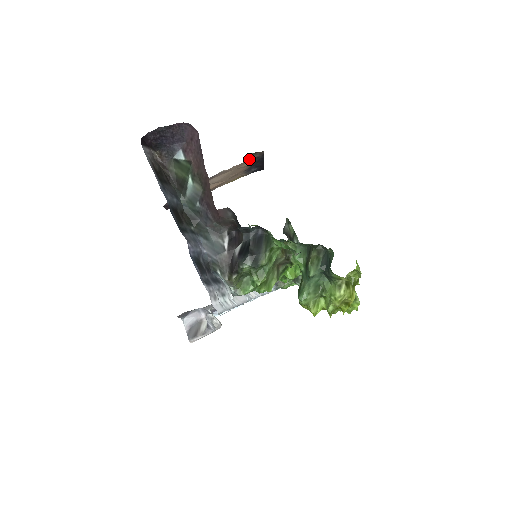
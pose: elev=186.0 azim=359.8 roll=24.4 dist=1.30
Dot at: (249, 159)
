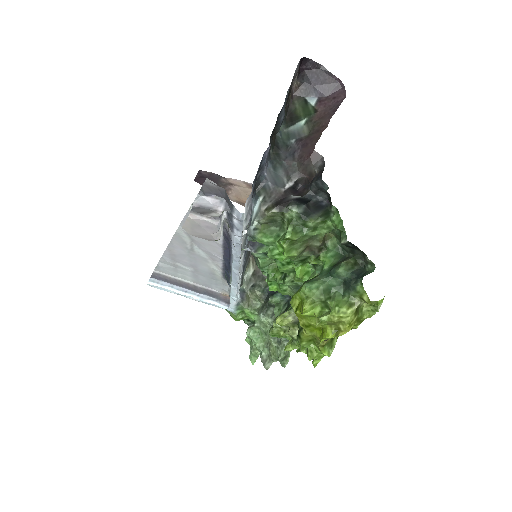
Dot at: occluded
